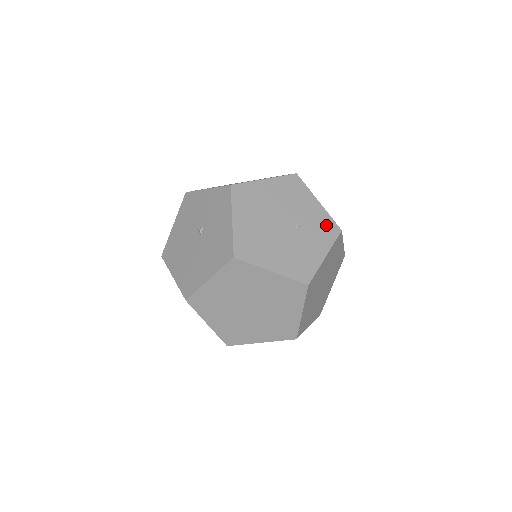
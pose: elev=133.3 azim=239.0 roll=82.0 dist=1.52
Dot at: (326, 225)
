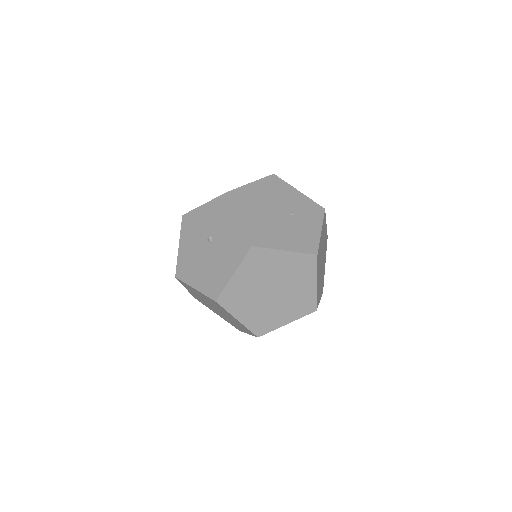
Dot at: (312, 207)
